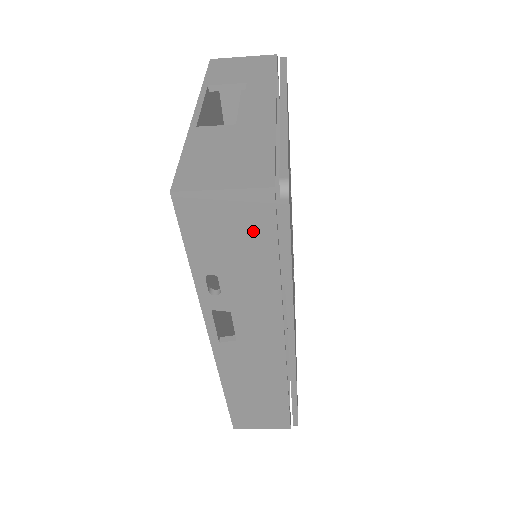
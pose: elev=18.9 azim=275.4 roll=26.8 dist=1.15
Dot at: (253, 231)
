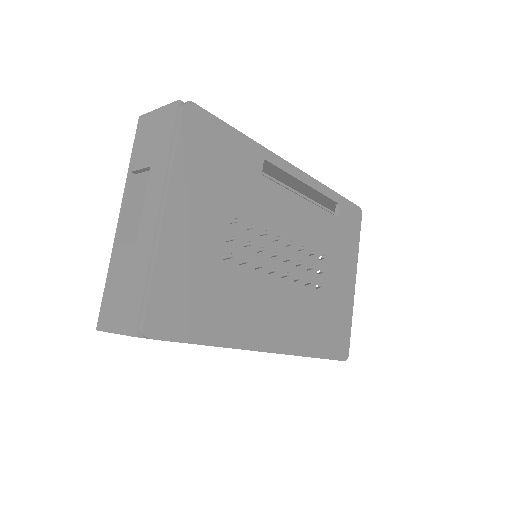
Dot at: occluded
